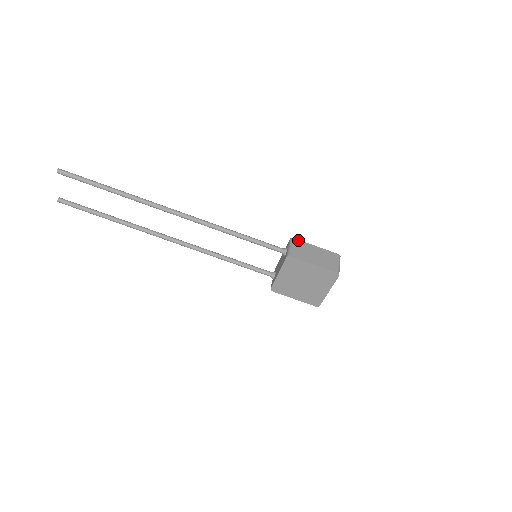
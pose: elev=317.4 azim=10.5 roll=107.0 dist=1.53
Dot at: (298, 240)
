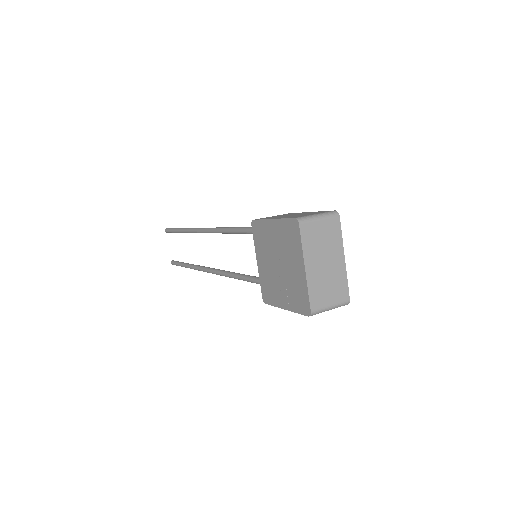
Dot at: (292, 213)
